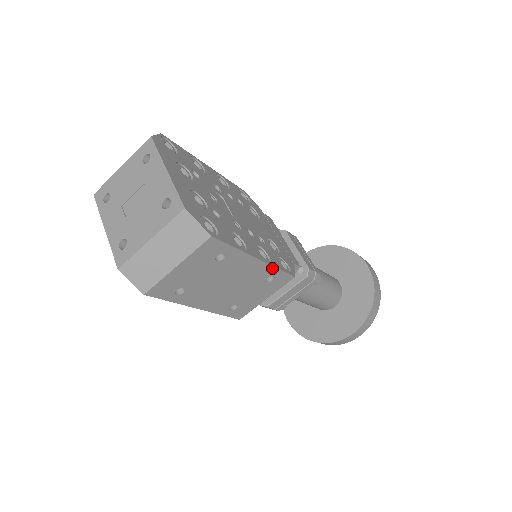
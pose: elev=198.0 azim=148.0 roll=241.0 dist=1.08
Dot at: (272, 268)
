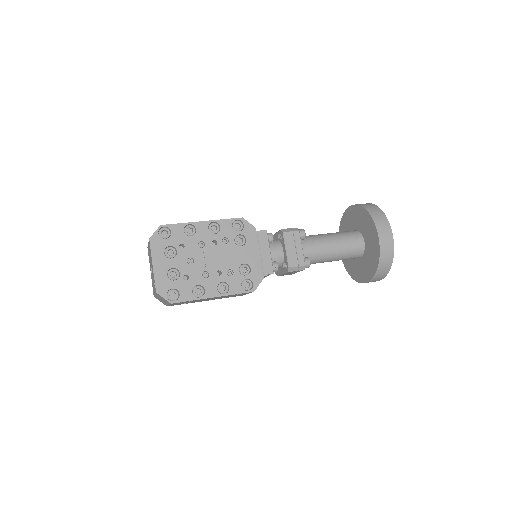
Dot at: (229, 295)
